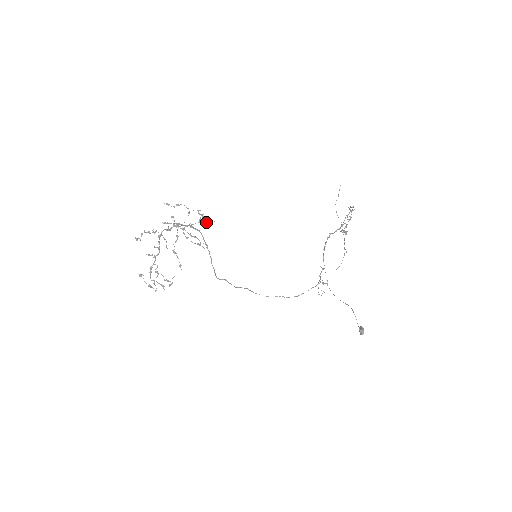
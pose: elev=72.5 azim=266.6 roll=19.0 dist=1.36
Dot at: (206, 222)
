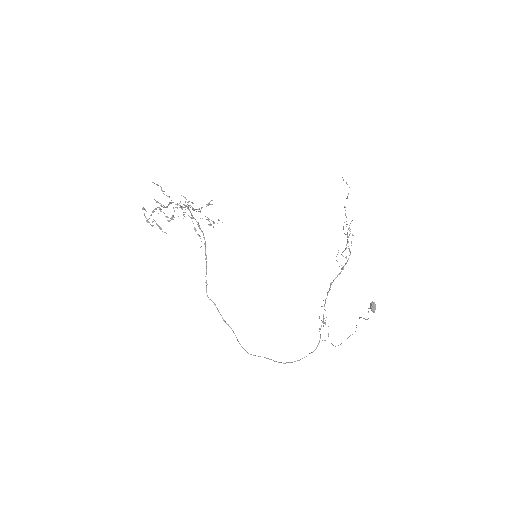
Dot at: (213, 221)
